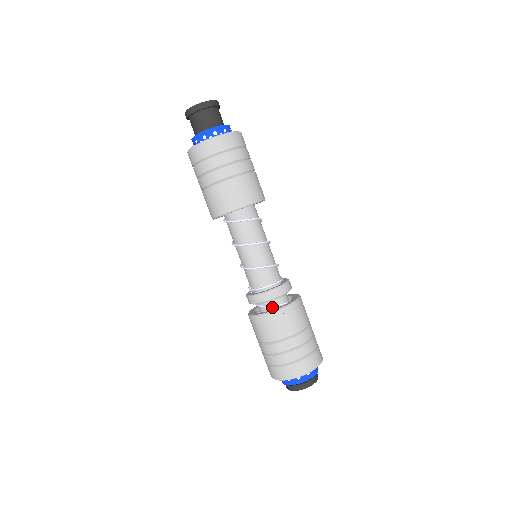
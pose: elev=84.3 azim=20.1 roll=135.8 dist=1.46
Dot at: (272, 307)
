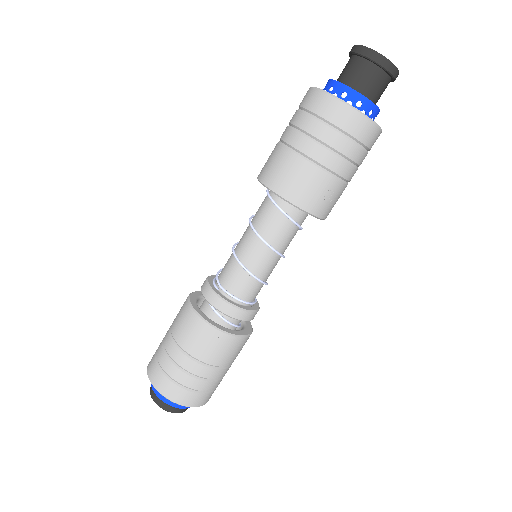
Dot at: (227, 323)
